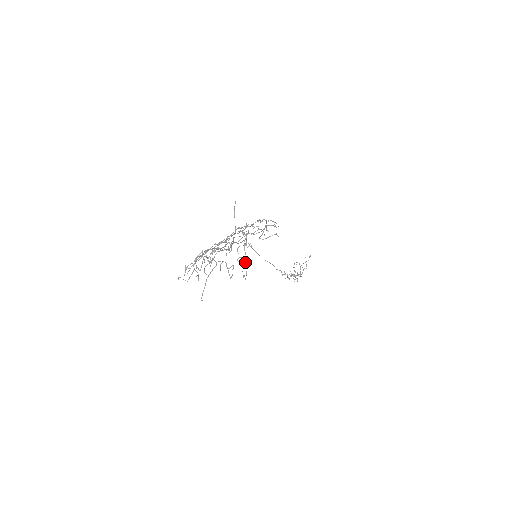
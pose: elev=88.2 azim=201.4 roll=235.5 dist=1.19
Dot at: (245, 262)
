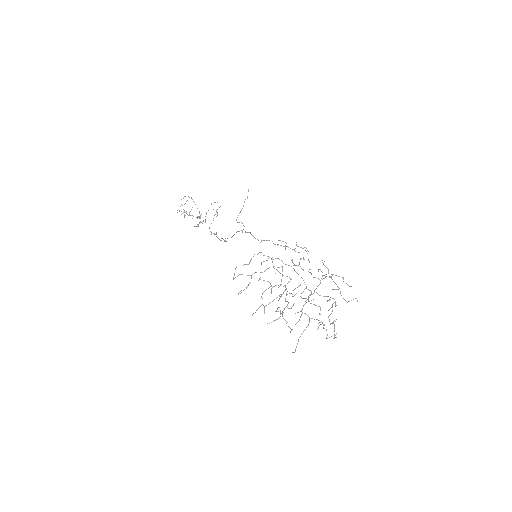
Dot at: occluded
